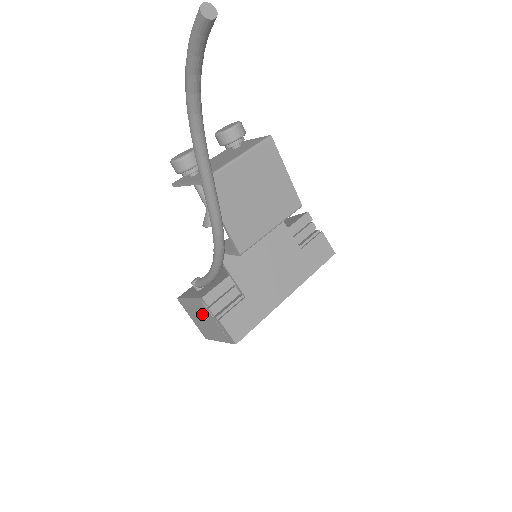
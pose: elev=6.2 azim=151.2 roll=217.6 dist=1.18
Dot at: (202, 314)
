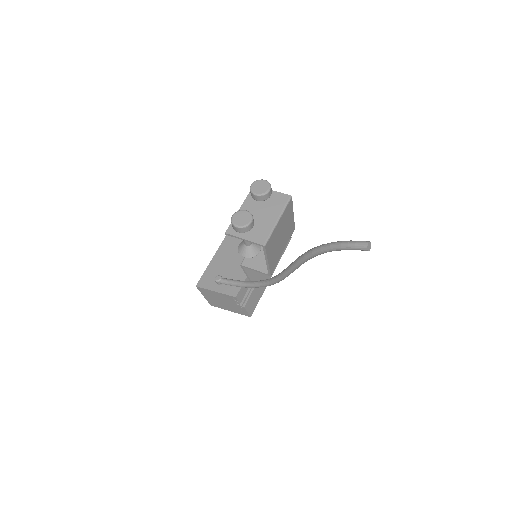
Dot at: (224, 300)
